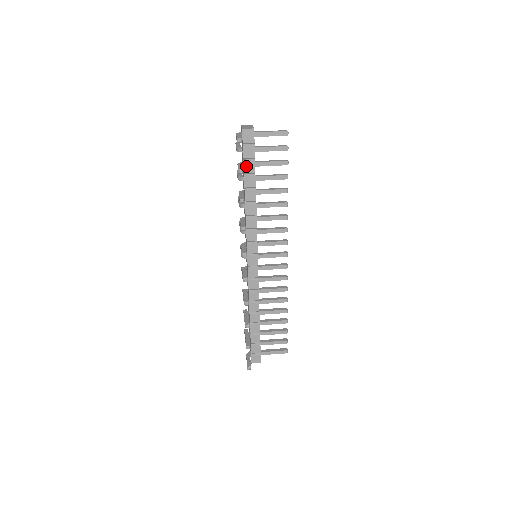
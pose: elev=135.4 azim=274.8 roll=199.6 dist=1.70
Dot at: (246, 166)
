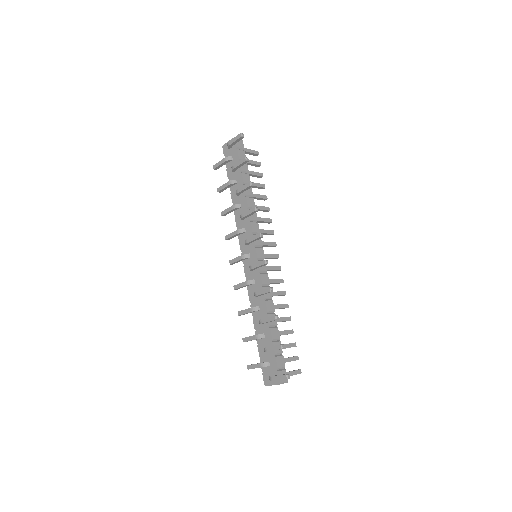
Dot at: occluded
